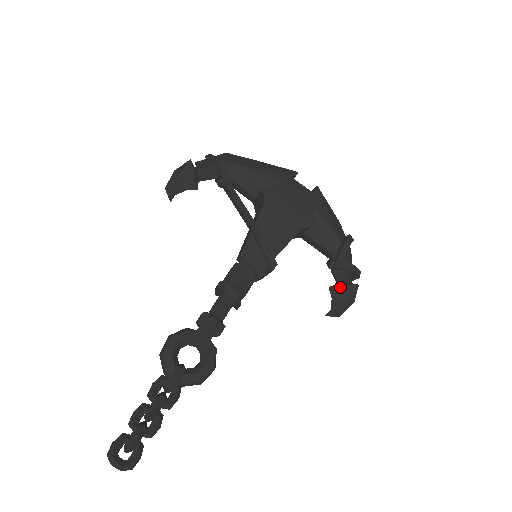
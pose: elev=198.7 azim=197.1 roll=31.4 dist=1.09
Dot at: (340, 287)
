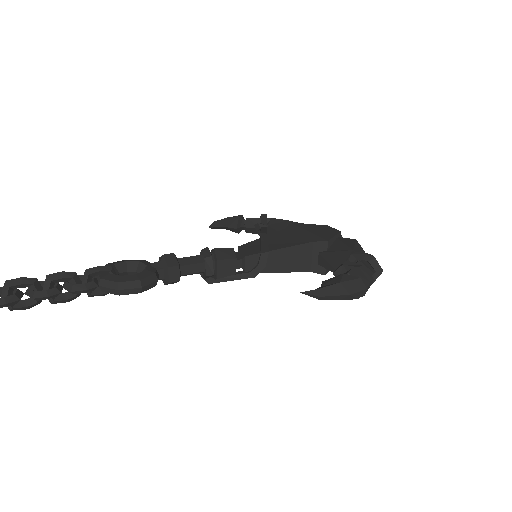
Dot at: (334, 277)
